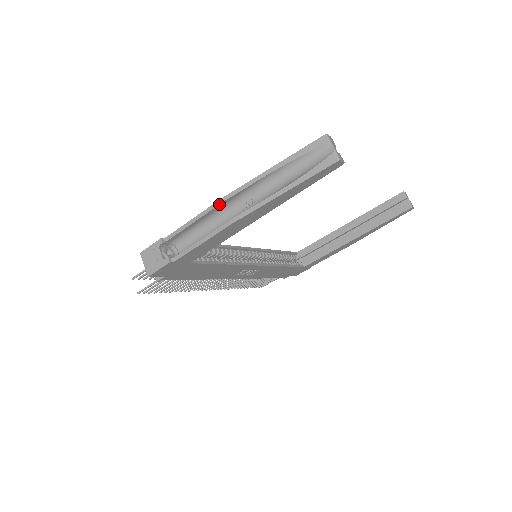
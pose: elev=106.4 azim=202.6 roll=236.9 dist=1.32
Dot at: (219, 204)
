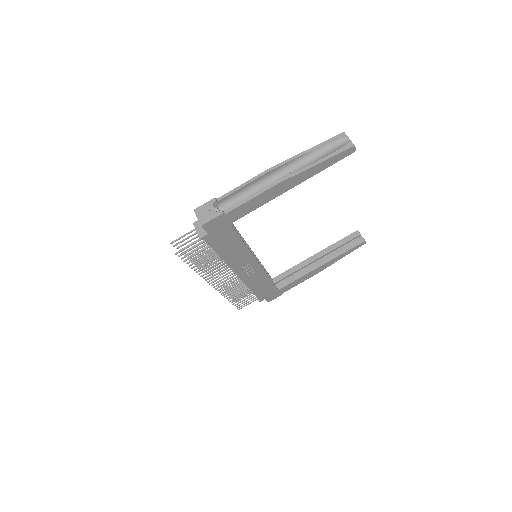
Dot at: (266, 172)
